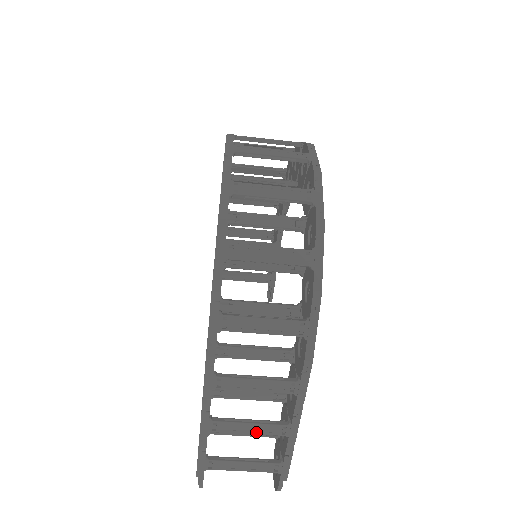
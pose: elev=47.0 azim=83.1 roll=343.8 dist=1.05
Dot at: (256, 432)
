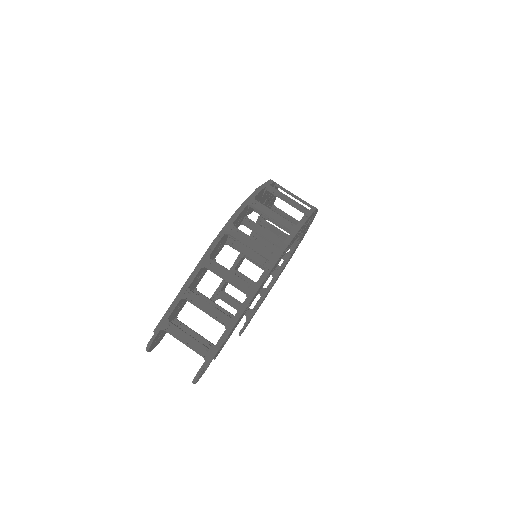
Dot at: (209, 313)
